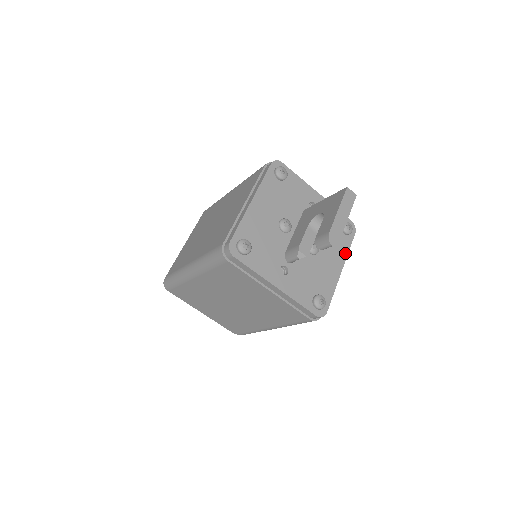
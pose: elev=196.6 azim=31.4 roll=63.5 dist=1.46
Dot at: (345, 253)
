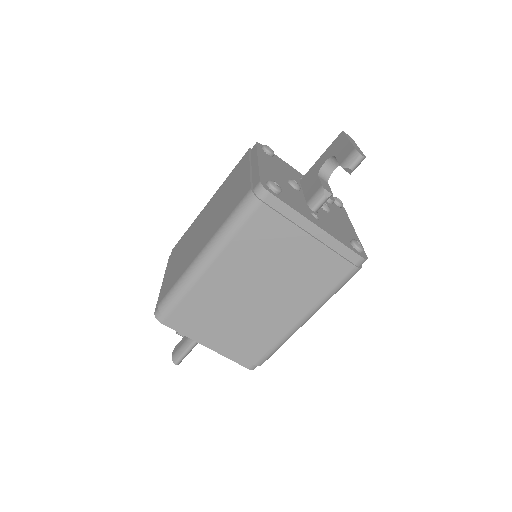
Dot at: (348, 219)
